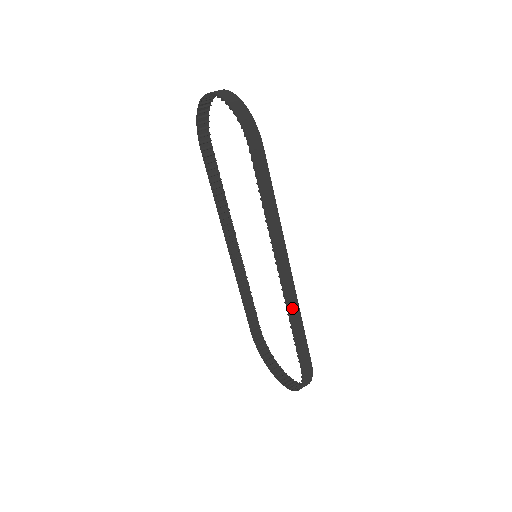
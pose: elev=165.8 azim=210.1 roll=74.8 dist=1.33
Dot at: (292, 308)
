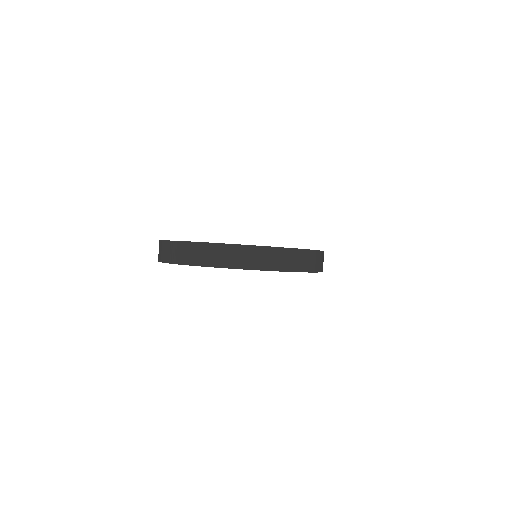
Dot at: occluded
